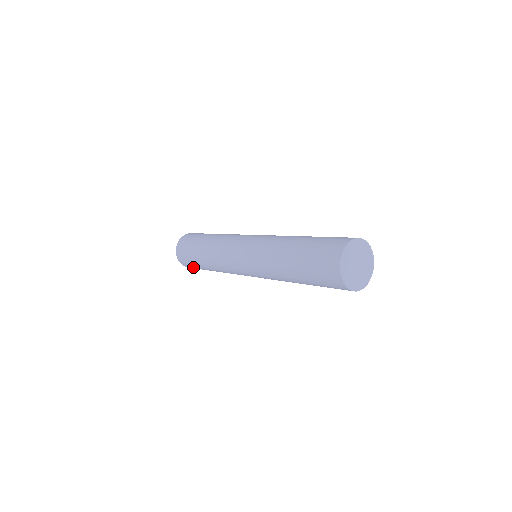
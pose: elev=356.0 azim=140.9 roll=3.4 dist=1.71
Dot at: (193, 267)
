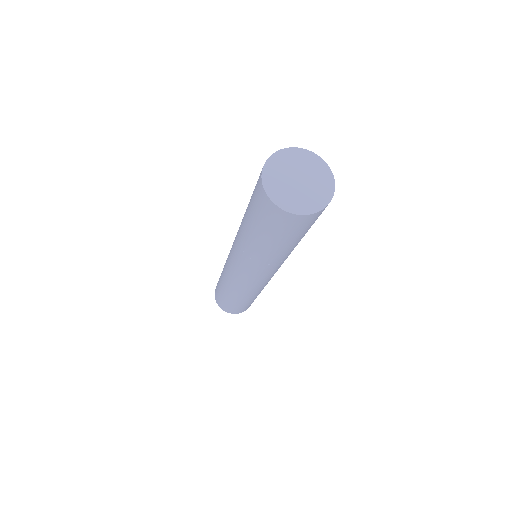
Dot at: occluded
